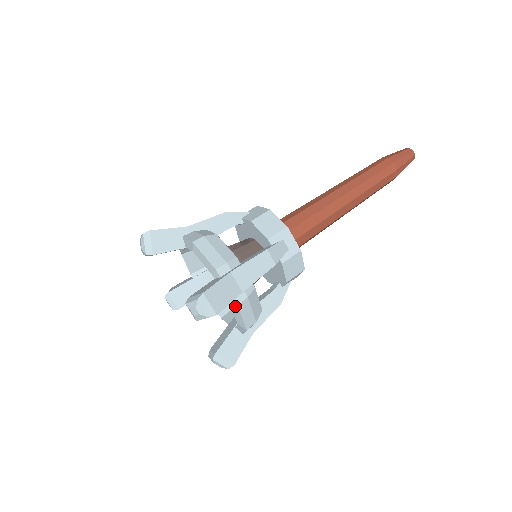
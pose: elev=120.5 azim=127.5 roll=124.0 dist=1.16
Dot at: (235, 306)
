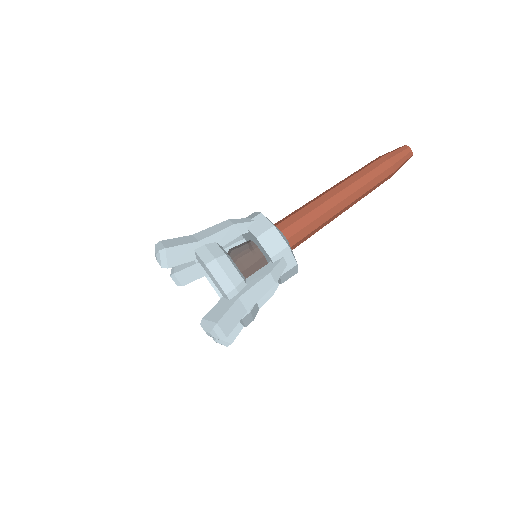
Dot at: occluded
